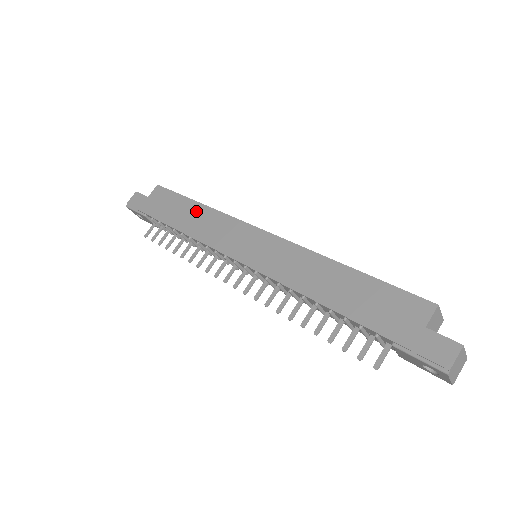
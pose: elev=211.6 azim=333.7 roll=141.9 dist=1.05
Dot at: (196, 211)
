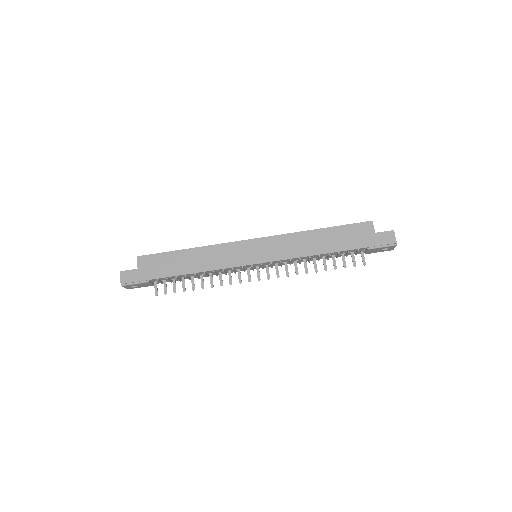
Dot at: (193, 255)
